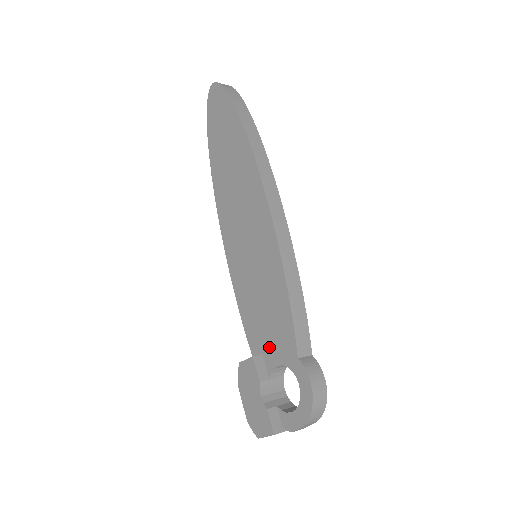
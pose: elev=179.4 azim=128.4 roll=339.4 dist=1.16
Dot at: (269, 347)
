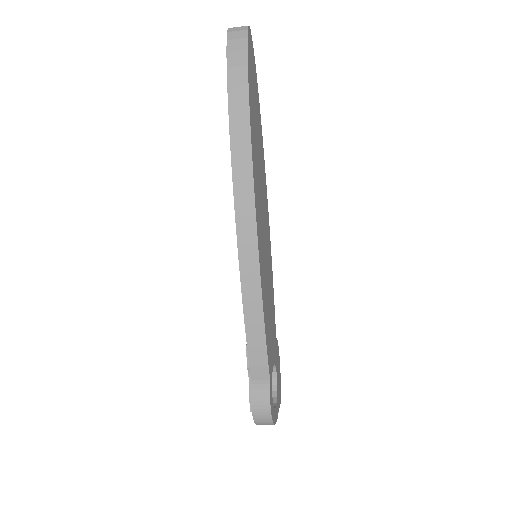
Dot at: occluded
